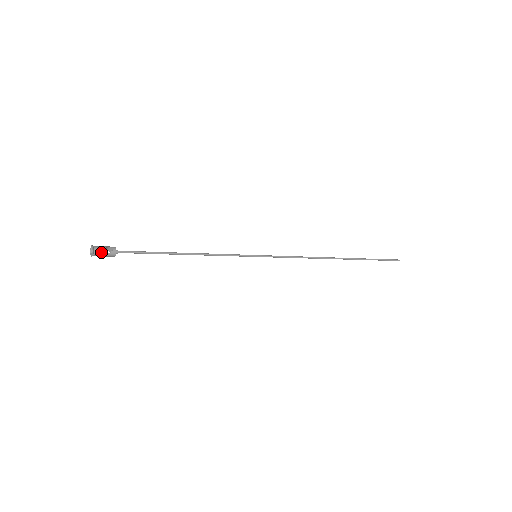
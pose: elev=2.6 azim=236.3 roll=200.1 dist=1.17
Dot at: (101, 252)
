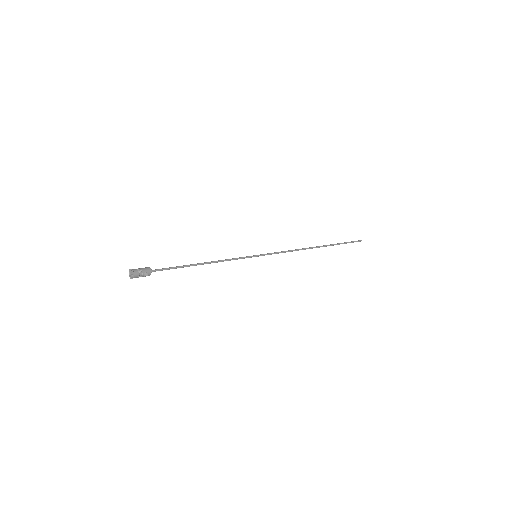
Dot at: occluded
